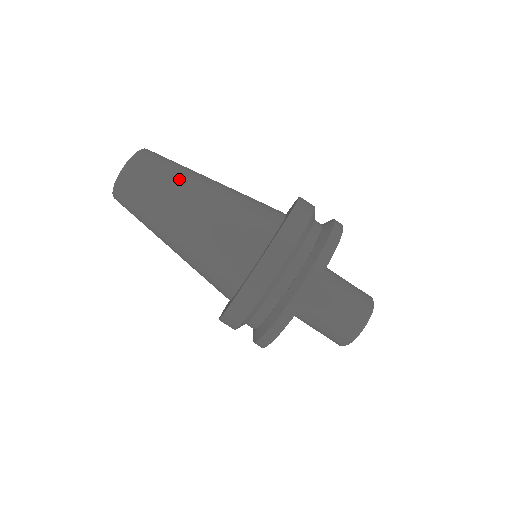
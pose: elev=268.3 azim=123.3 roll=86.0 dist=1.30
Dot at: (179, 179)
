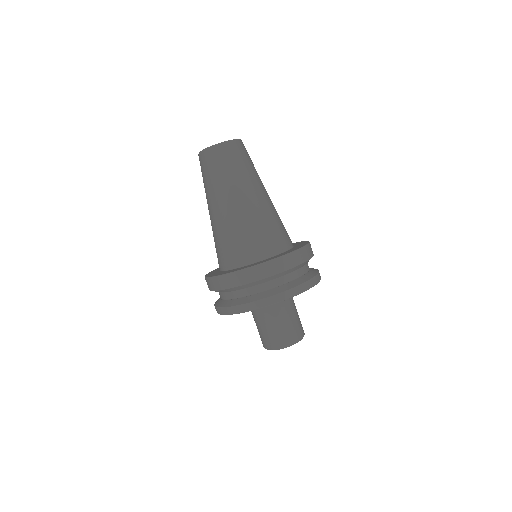
Dot at: (227, 183)
